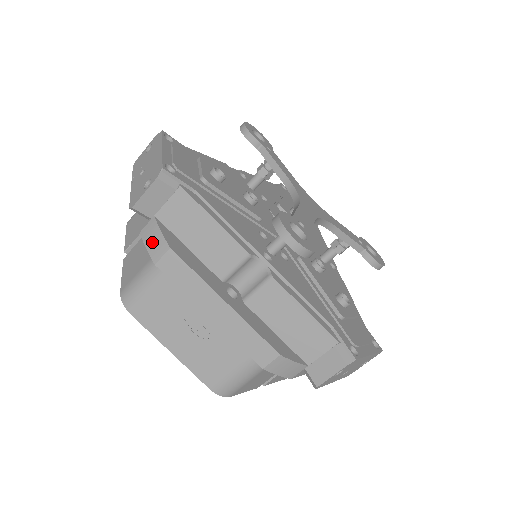
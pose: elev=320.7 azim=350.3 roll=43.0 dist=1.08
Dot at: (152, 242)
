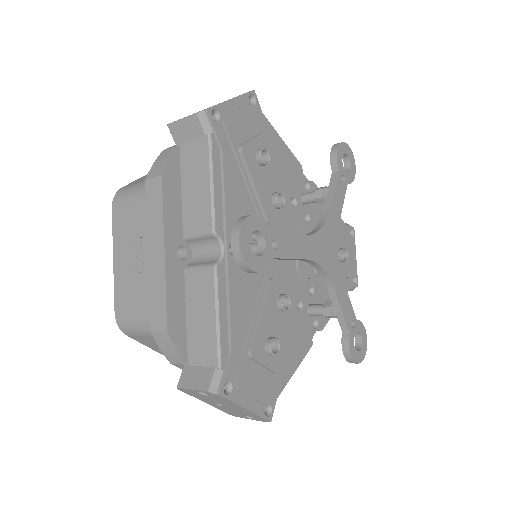
Dot at: (159, 162)
